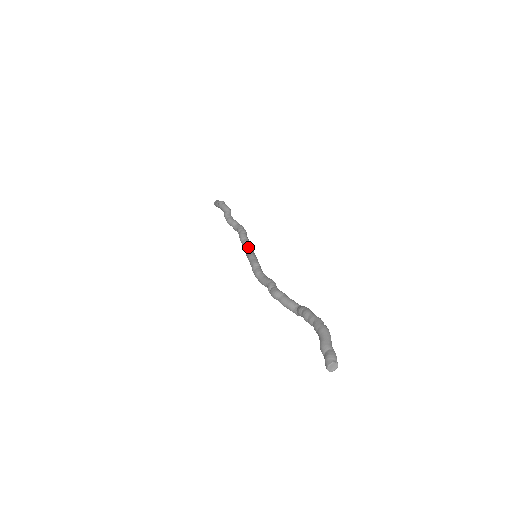
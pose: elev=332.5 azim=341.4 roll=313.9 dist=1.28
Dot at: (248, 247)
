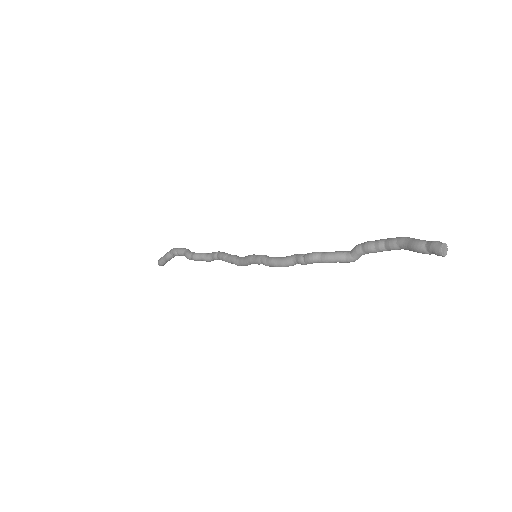
Dot at: (239, 257)
